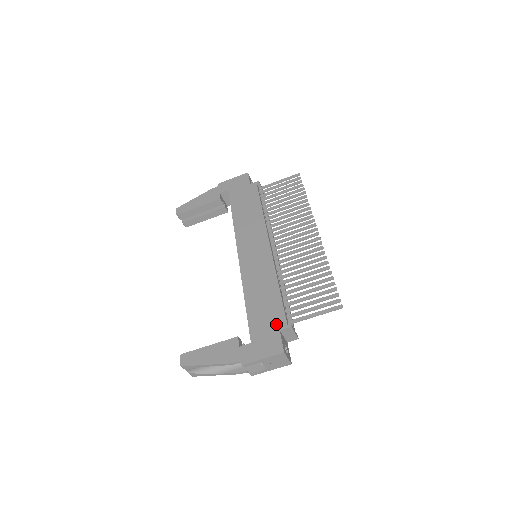
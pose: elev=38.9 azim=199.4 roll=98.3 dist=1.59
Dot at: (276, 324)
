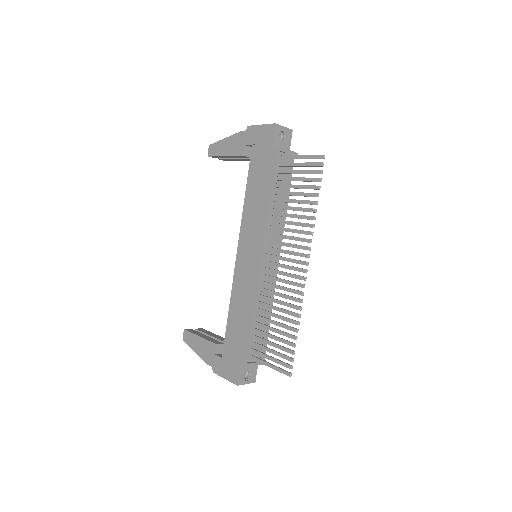
Dot at: (240, 355)
